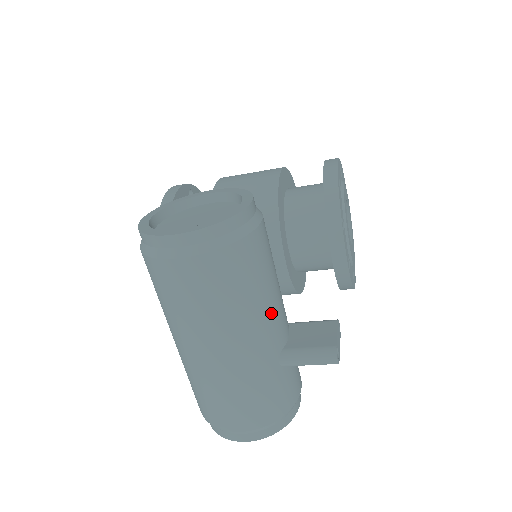
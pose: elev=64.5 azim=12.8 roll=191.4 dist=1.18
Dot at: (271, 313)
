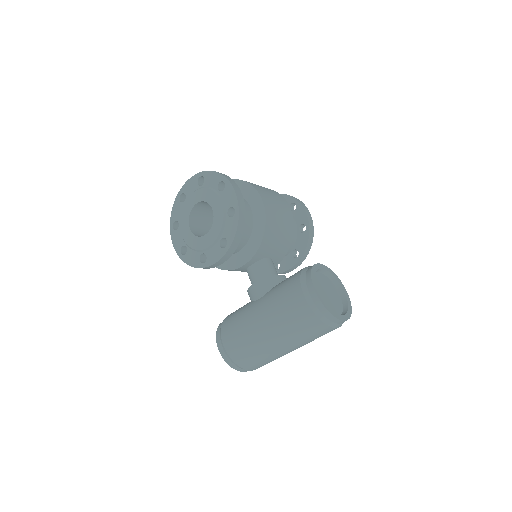
Dot at: occluded
